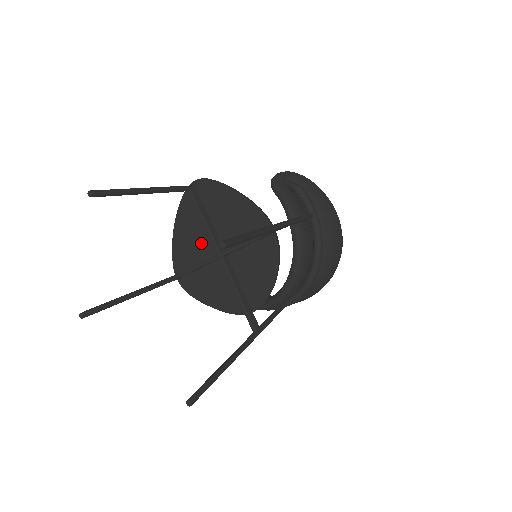
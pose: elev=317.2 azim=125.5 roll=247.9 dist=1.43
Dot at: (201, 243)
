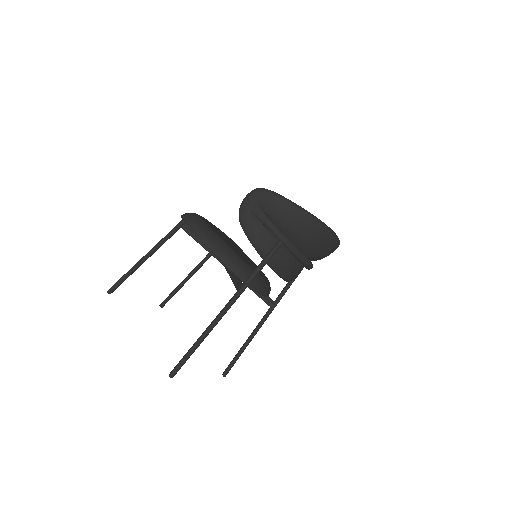
Dot at: occluded
